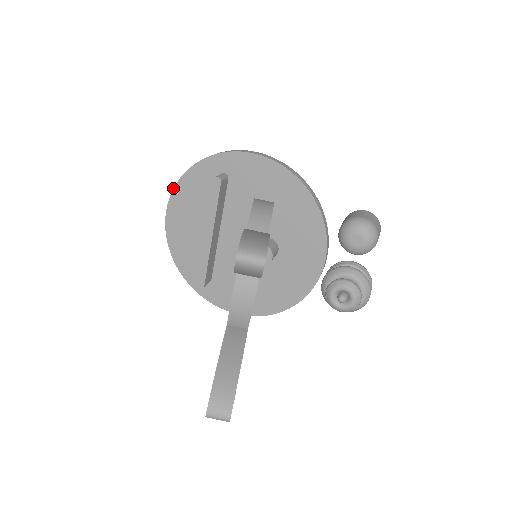
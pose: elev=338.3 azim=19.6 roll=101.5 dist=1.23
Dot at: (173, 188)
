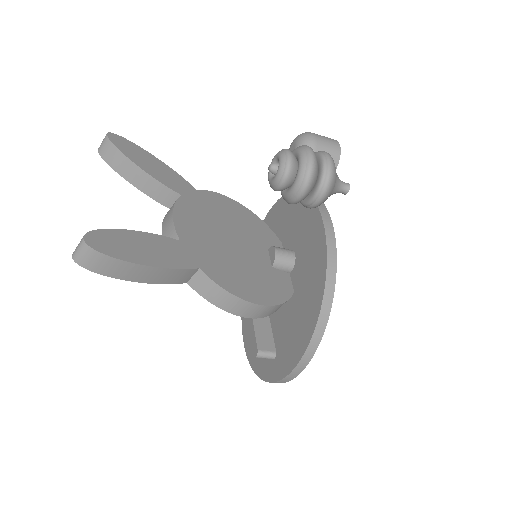
Dot at: occluded
